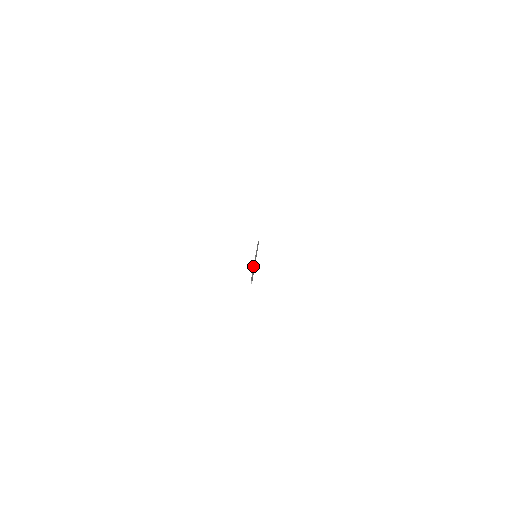
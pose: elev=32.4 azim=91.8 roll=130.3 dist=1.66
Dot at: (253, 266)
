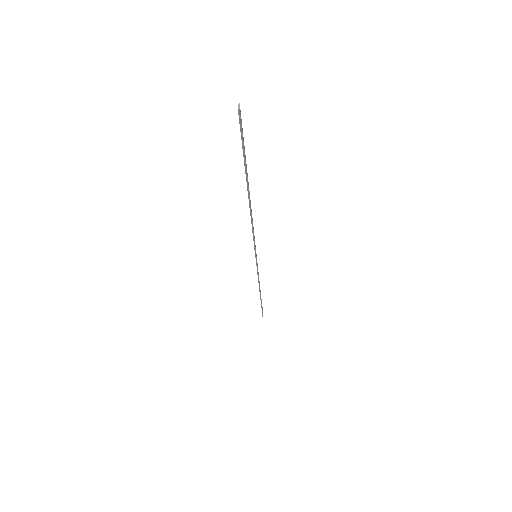
Dot at: occluded
